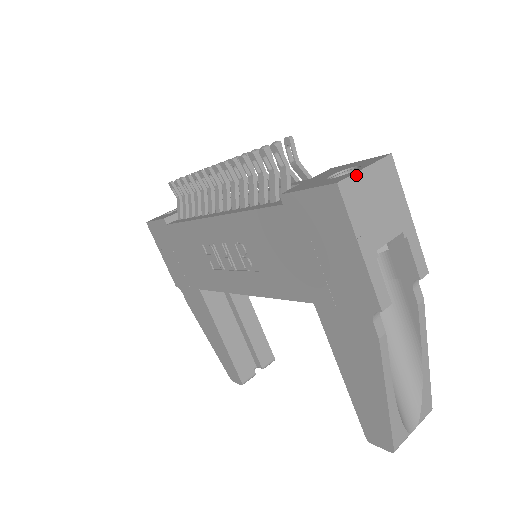
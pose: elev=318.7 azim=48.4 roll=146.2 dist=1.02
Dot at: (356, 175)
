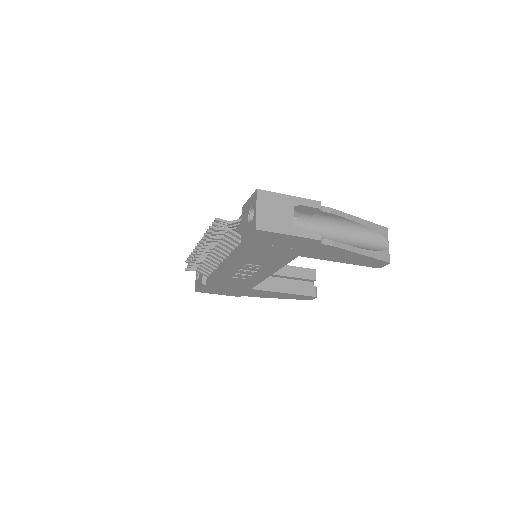
Dot at: (257, 216)
